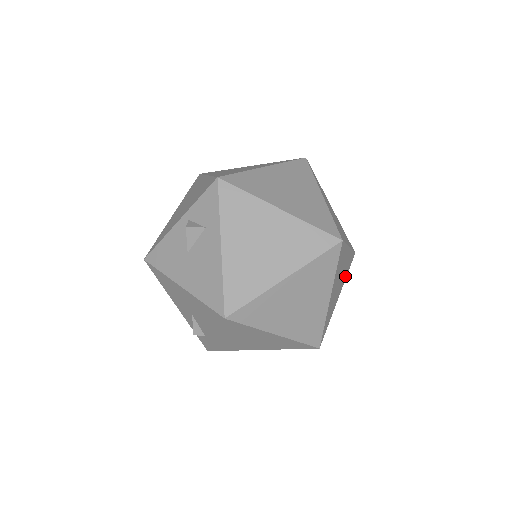
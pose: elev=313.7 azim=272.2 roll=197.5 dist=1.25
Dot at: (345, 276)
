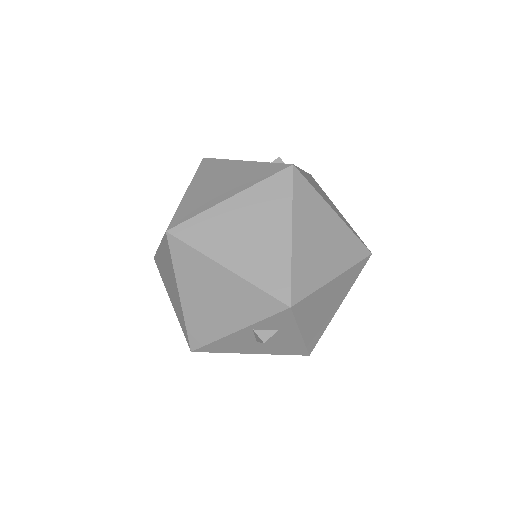
Dot at: occluded
